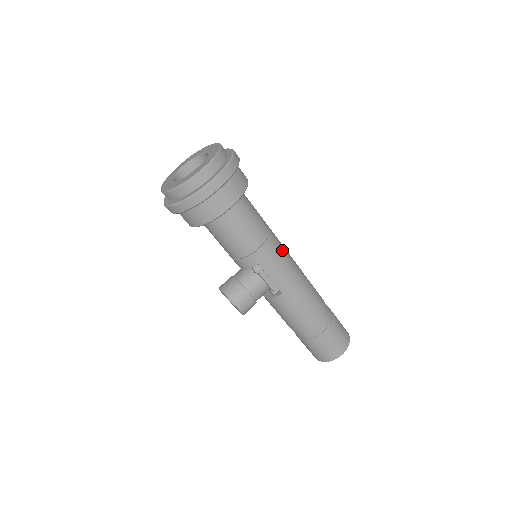
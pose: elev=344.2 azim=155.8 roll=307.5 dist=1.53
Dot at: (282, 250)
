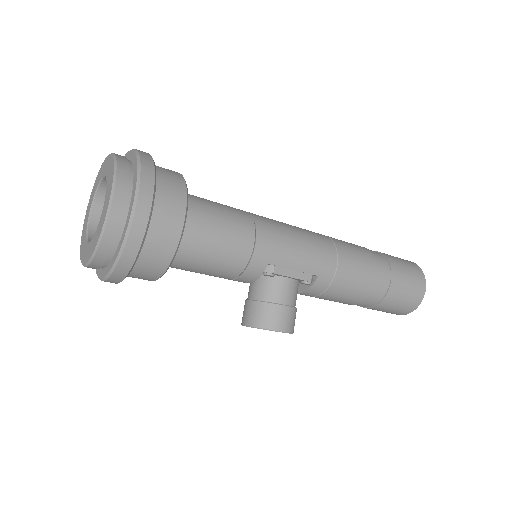
Dot at: (281, 227)
